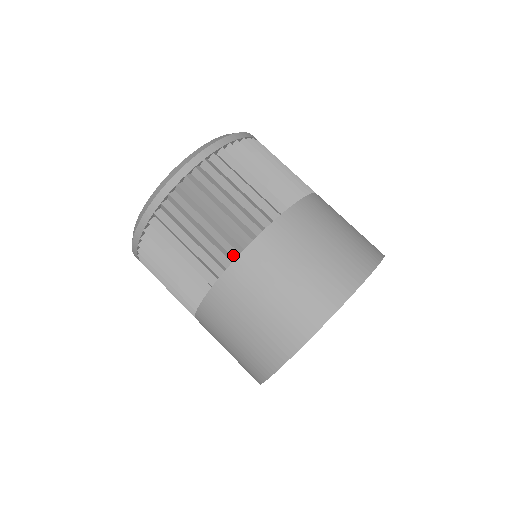
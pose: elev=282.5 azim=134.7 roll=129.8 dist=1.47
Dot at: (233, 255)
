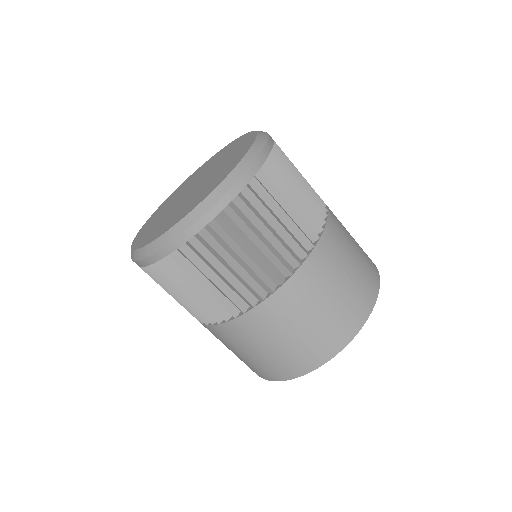
Dot at: (306, 252)
